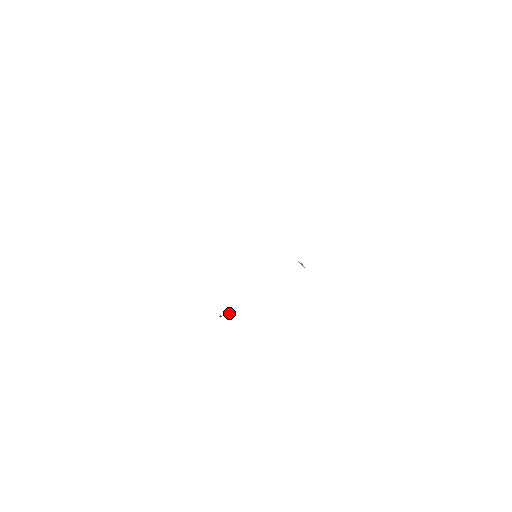
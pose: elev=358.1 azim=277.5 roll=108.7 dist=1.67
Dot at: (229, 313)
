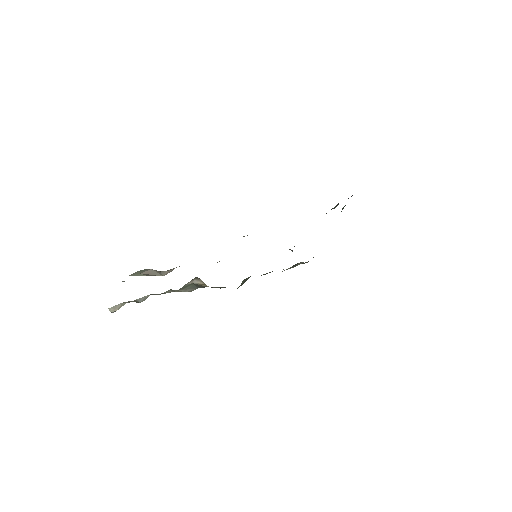
Dot at: occluded
